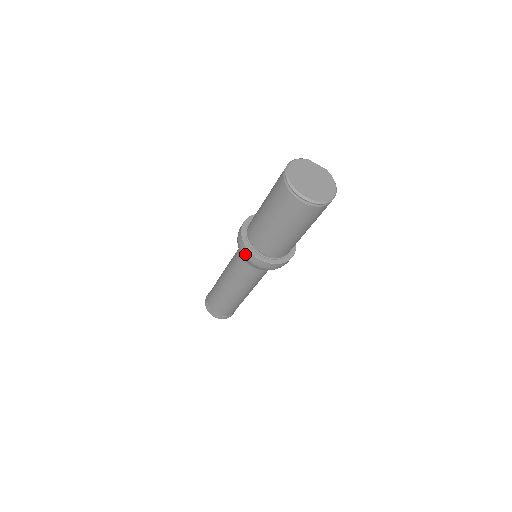
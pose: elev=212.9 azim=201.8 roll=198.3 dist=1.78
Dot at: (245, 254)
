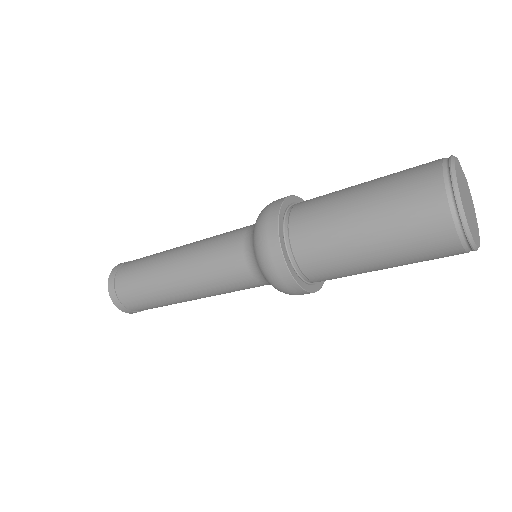
Dot at: (276, 273)
